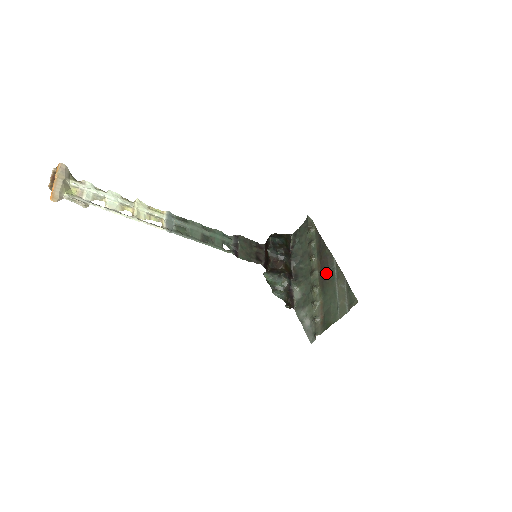
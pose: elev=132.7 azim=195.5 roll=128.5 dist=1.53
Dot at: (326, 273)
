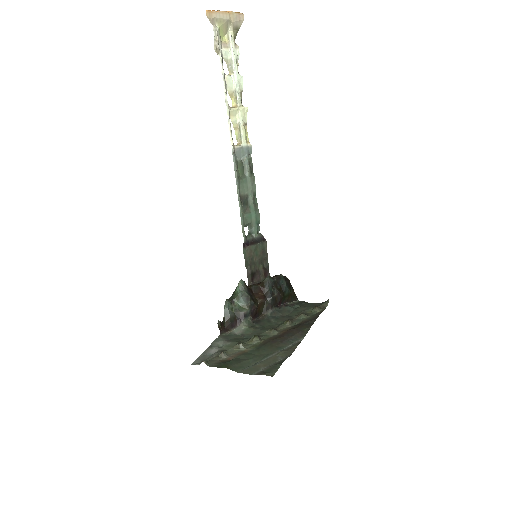
Dot at: (282, 339)
